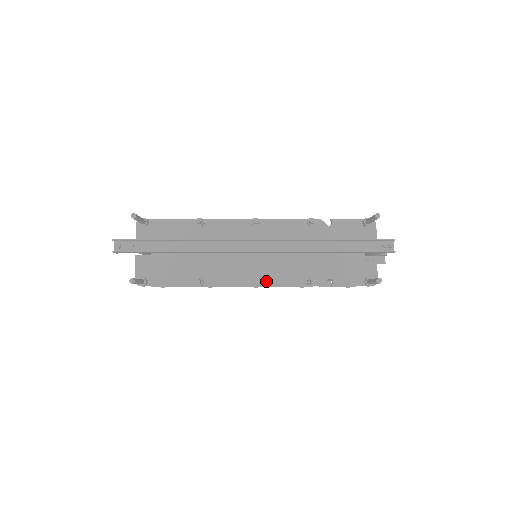
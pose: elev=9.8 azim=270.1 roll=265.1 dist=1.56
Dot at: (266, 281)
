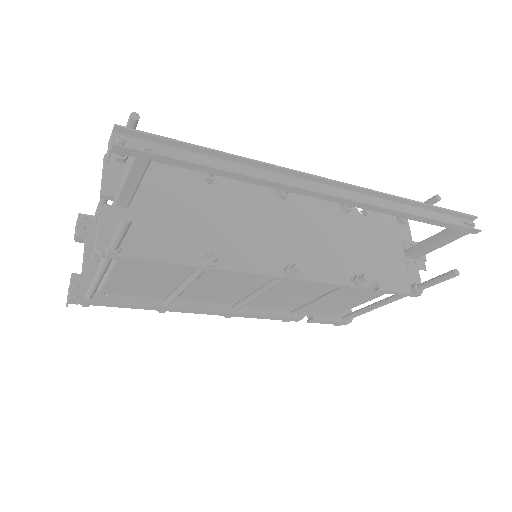
Dot at: (302, 273)
